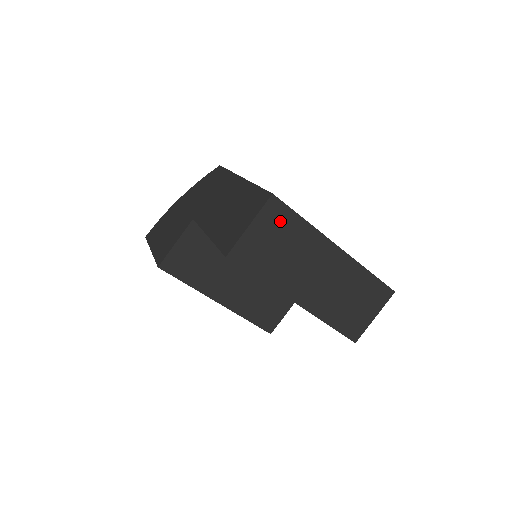
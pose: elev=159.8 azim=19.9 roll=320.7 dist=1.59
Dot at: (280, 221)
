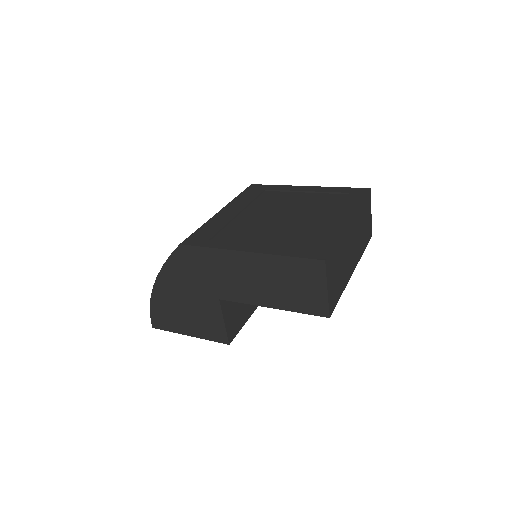
Dot at: (333, 262)
